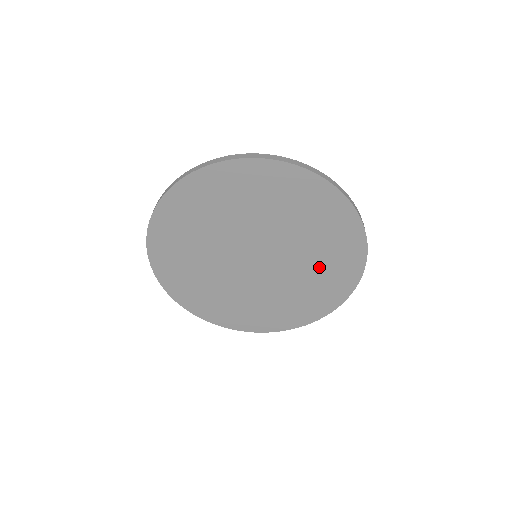
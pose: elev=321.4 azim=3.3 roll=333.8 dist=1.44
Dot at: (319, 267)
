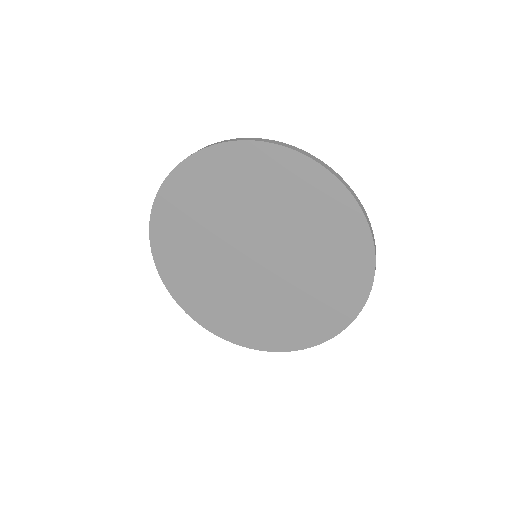
Dot at: (323, 259)
